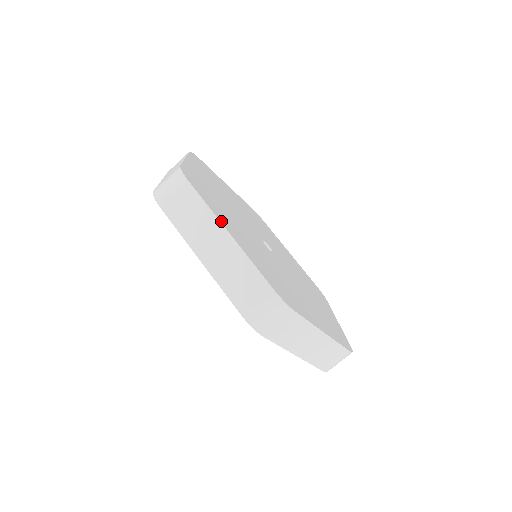
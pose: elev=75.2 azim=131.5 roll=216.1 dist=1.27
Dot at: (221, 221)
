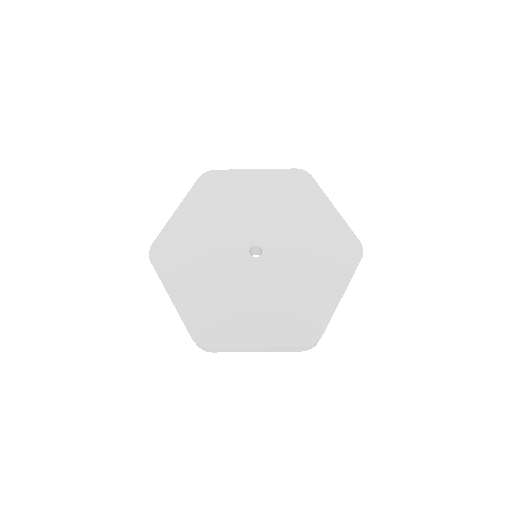
Dot at: (245, 345)
